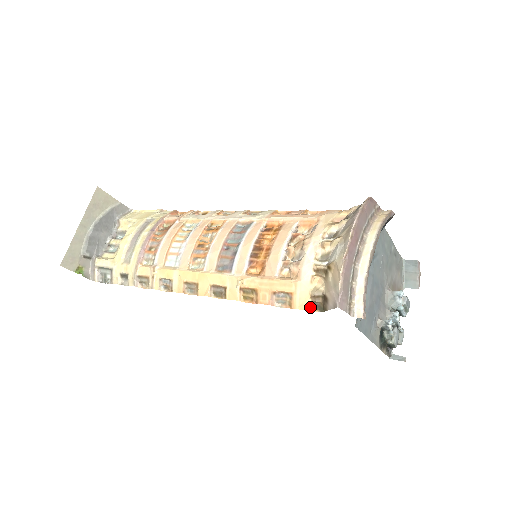
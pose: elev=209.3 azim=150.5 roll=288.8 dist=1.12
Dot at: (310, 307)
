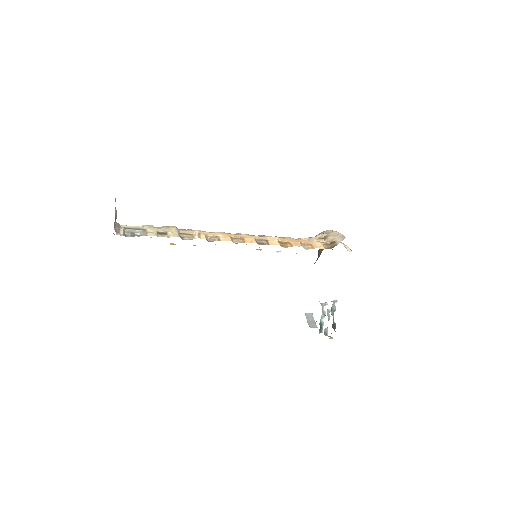
Dot at: (324, 248)
